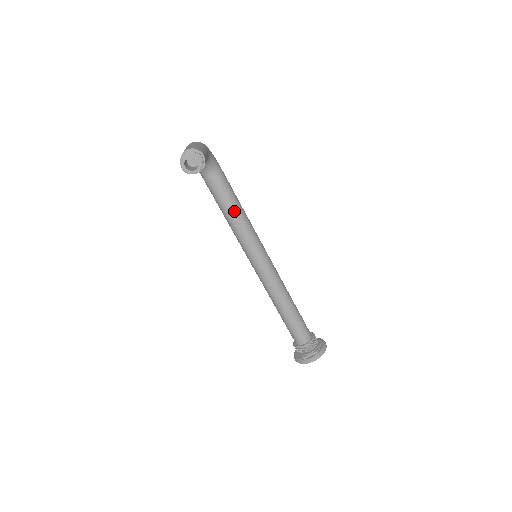
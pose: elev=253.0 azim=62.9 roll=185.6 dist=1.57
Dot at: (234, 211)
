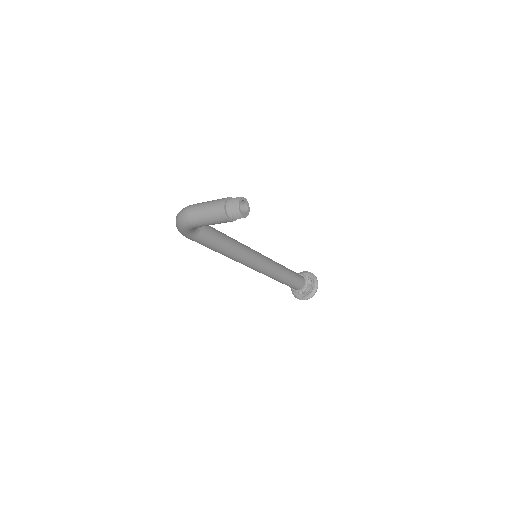
Dot at: (227, 239)
